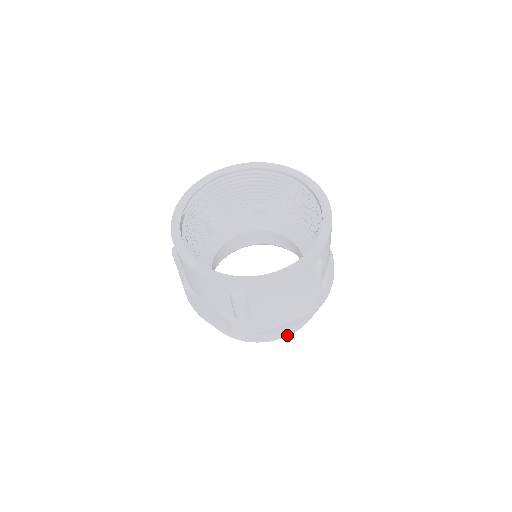
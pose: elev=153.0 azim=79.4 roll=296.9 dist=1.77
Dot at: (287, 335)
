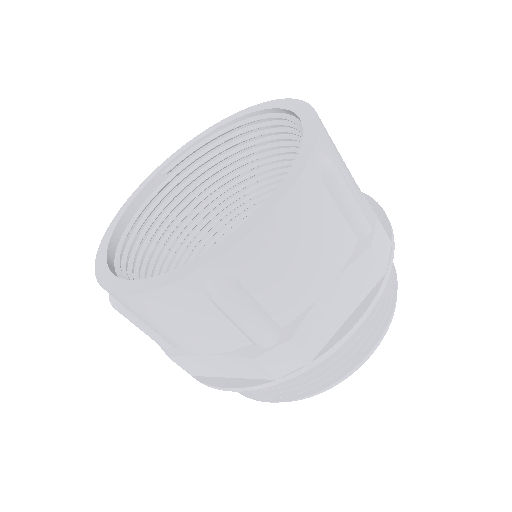
Dot at: (272, 400)
